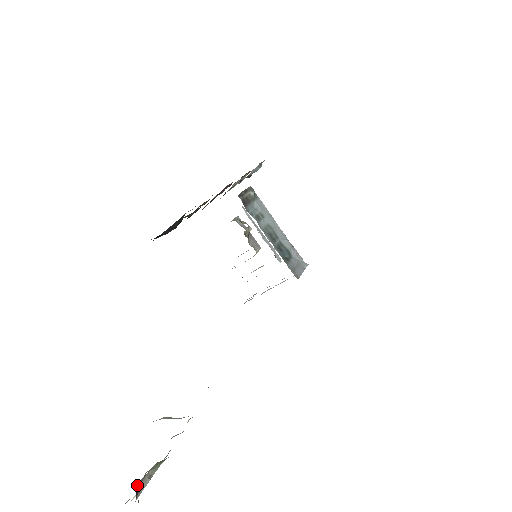
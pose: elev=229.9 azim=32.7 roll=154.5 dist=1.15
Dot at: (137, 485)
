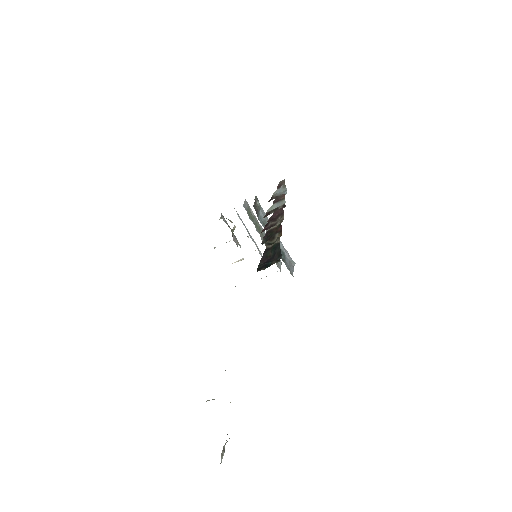
Dot at: (221, 457)
